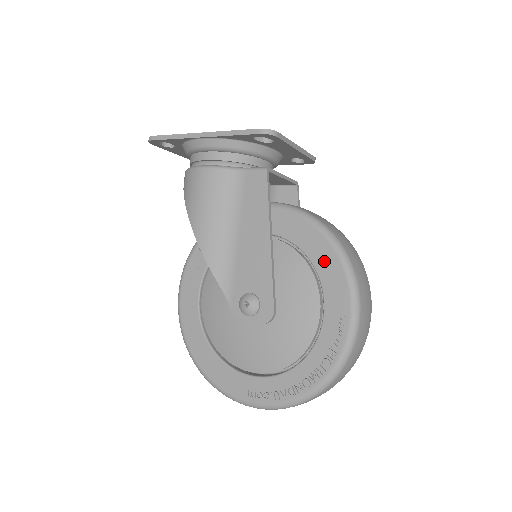
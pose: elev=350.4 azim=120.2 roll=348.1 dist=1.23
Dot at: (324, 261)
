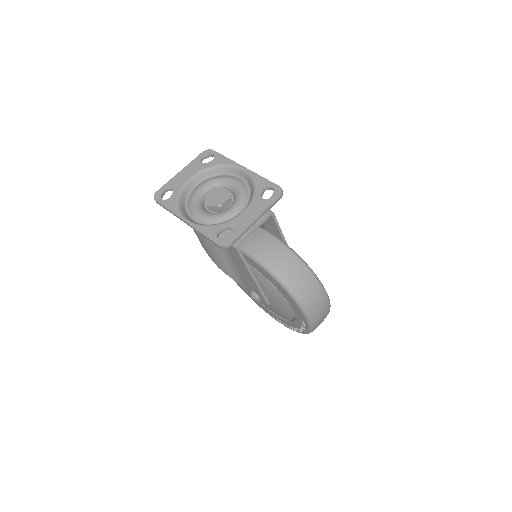
Dot at: (287, 297)
